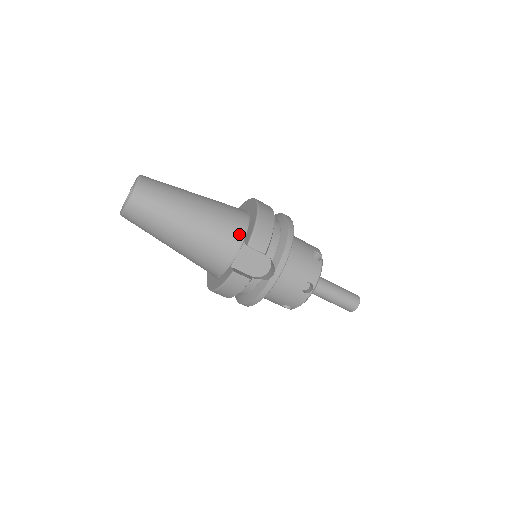
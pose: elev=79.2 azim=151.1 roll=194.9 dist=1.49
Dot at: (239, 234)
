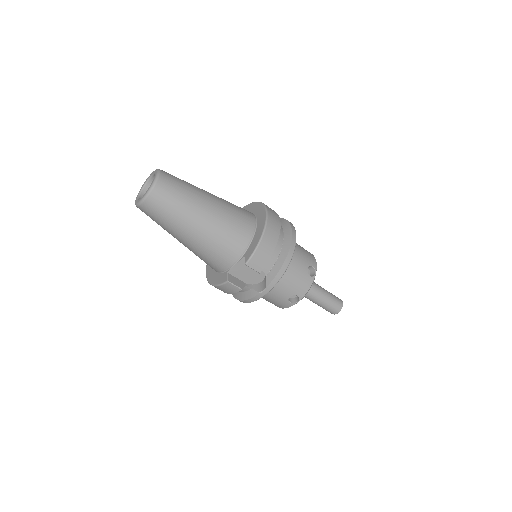
Dot at: (241, 247)
